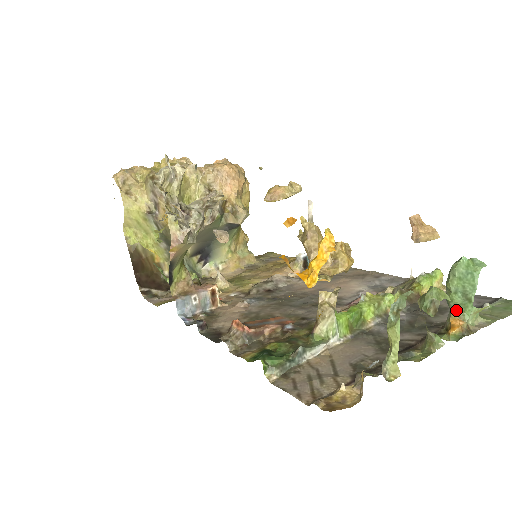
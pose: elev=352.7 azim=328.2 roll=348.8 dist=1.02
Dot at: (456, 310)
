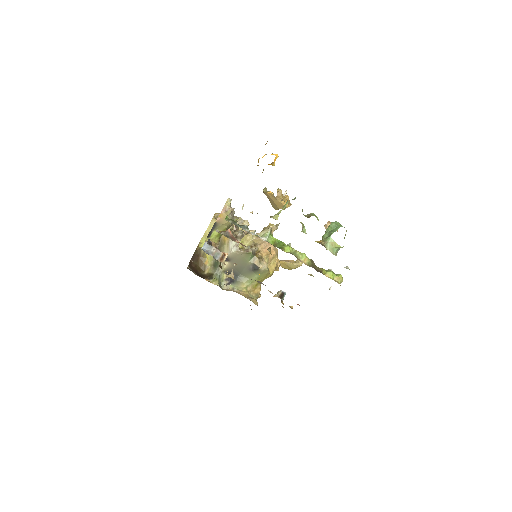
Dot at: (323, 239)
